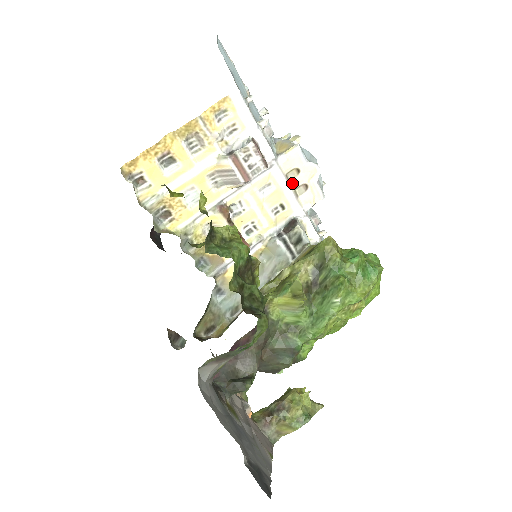
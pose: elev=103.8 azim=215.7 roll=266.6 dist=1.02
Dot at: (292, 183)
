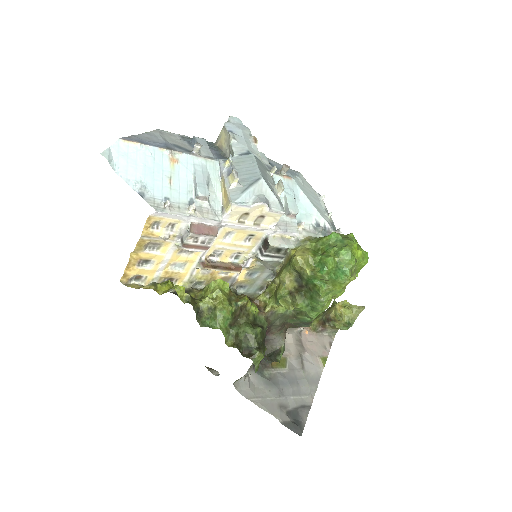
Dot at: (248, 221)
